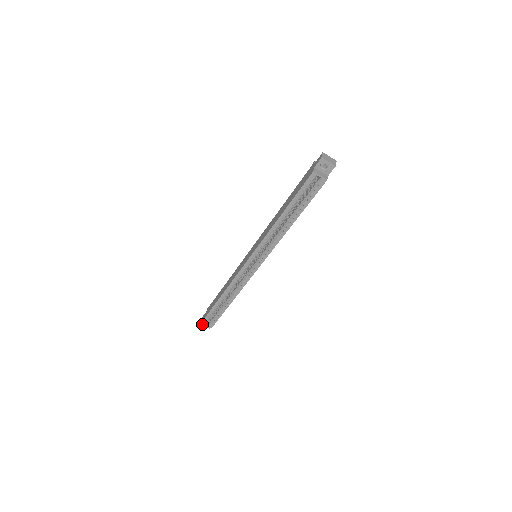
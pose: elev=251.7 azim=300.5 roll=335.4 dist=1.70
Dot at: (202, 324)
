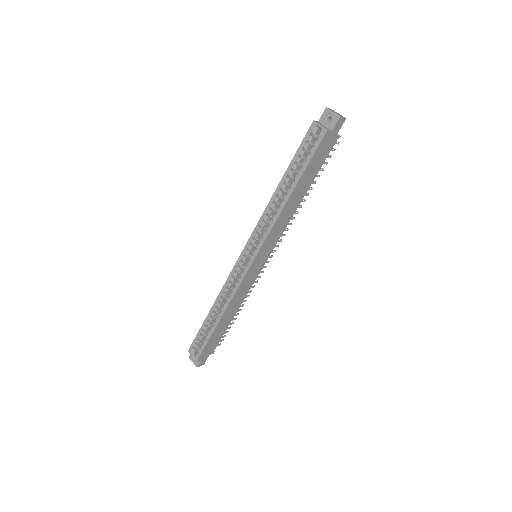
Dot at: (191, 358)
